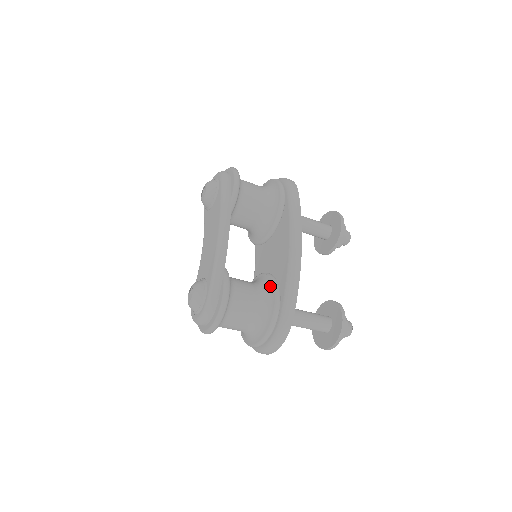
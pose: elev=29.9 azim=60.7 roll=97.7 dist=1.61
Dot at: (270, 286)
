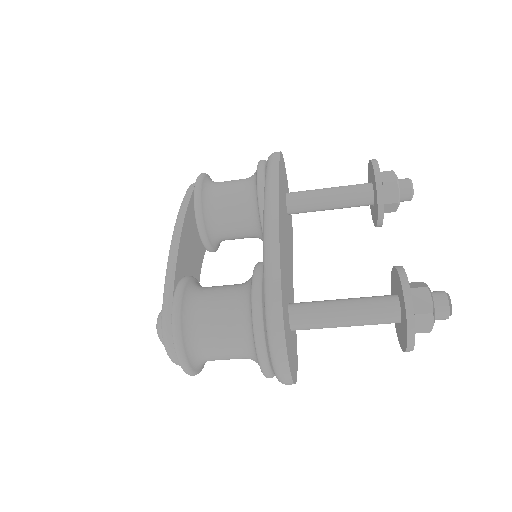
Dot at: occluded
